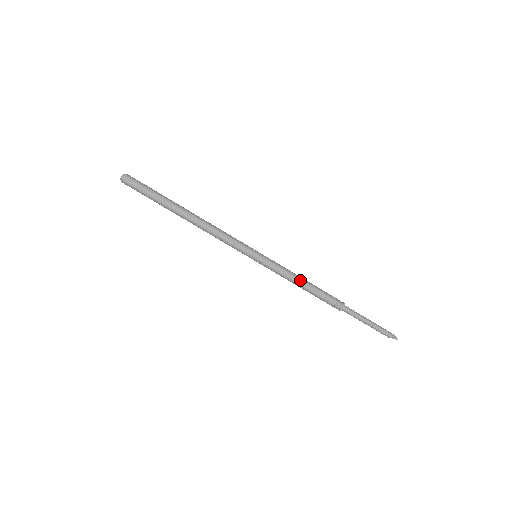
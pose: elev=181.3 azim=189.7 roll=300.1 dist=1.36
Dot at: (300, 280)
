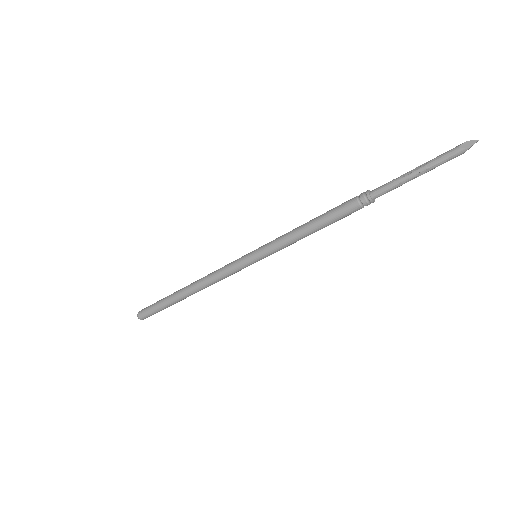
Dot at: (304, 229)
